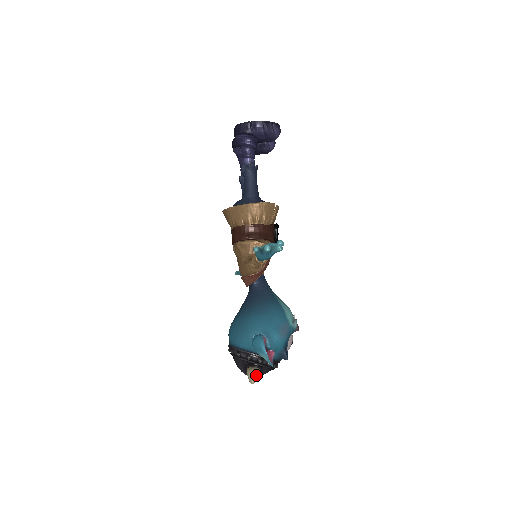
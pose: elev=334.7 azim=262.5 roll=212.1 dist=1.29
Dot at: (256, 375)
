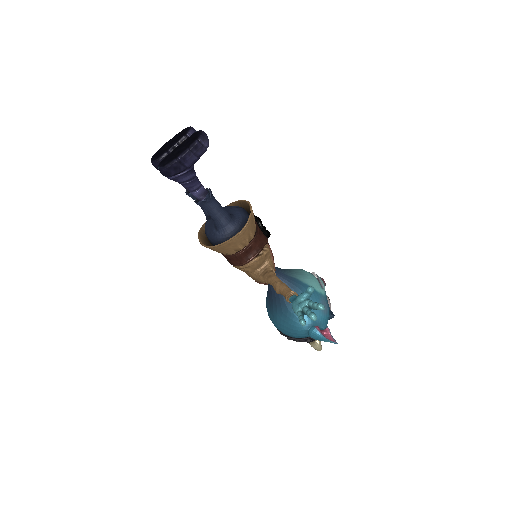
Dot at: (320, 345)
